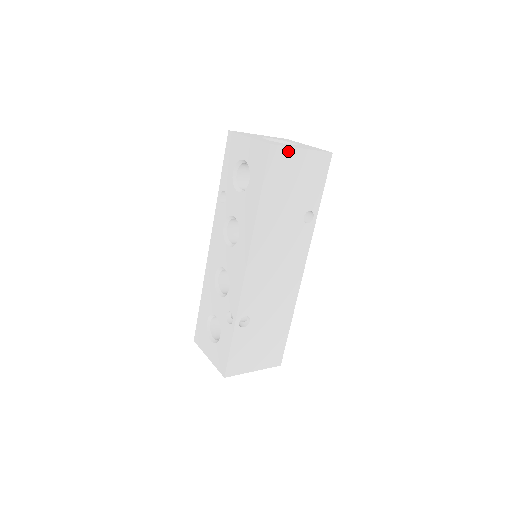
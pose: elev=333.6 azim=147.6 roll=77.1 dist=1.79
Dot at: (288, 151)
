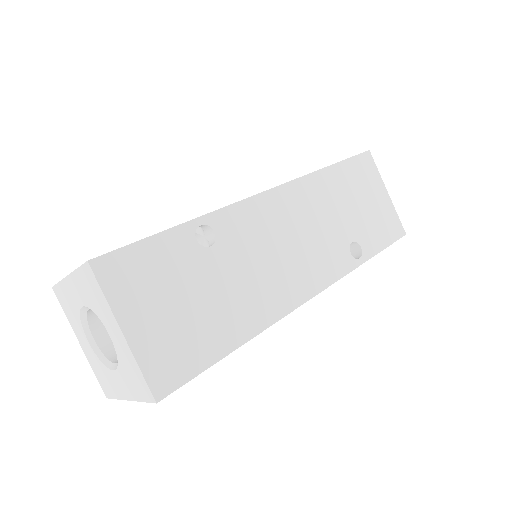
Dot at: (377, 175)
